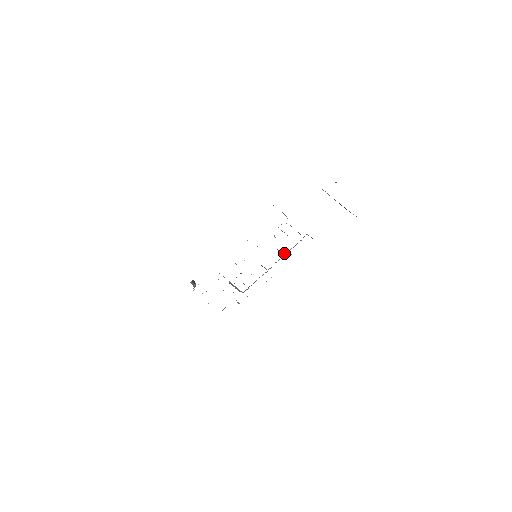
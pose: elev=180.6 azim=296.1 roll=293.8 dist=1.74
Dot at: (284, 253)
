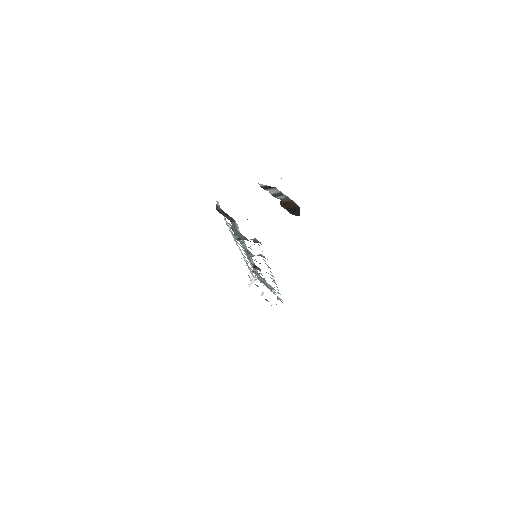
Dot at: occluded
